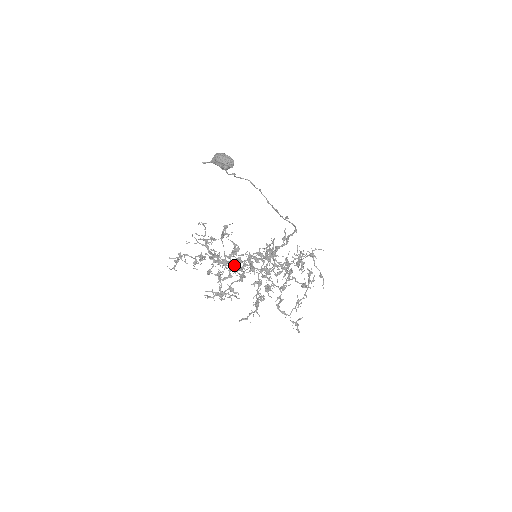
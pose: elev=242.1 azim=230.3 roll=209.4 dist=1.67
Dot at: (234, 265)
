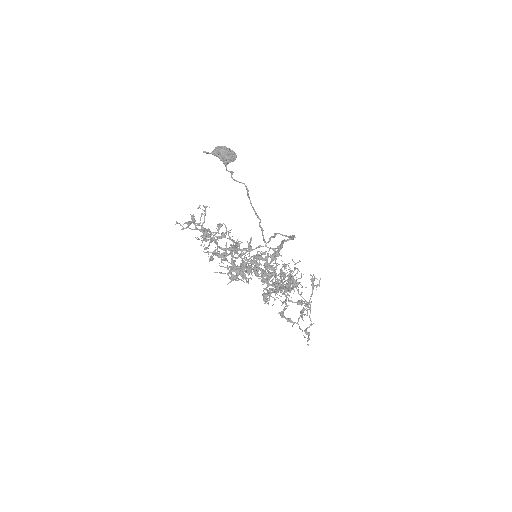
Dot at: occluded
